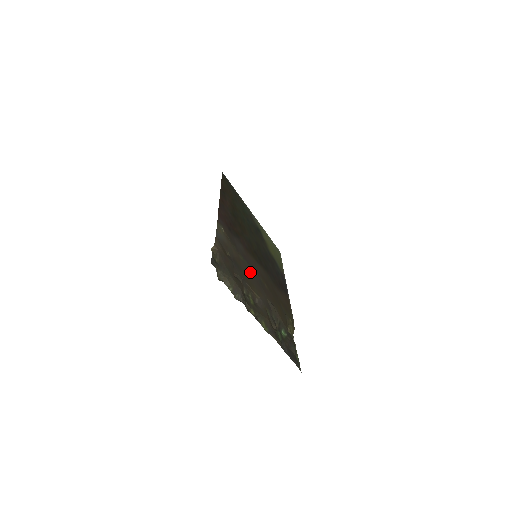
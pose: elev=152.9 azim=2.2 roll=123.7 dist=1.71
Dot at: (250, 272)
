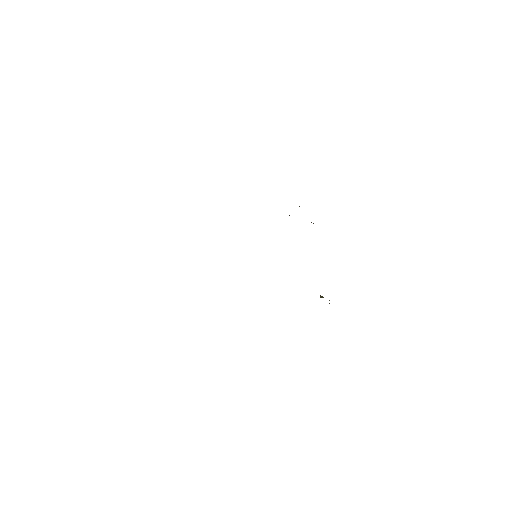
Dot at: occluded
